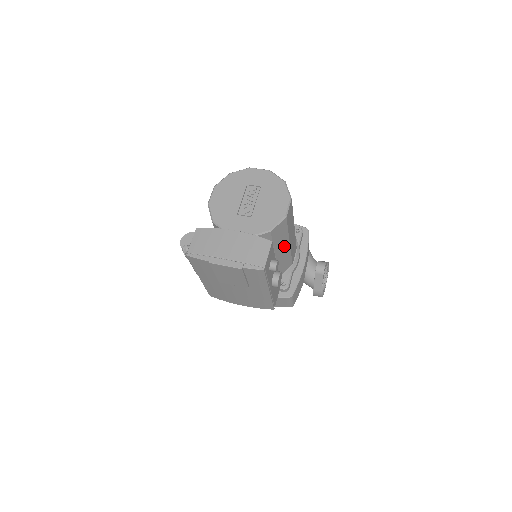
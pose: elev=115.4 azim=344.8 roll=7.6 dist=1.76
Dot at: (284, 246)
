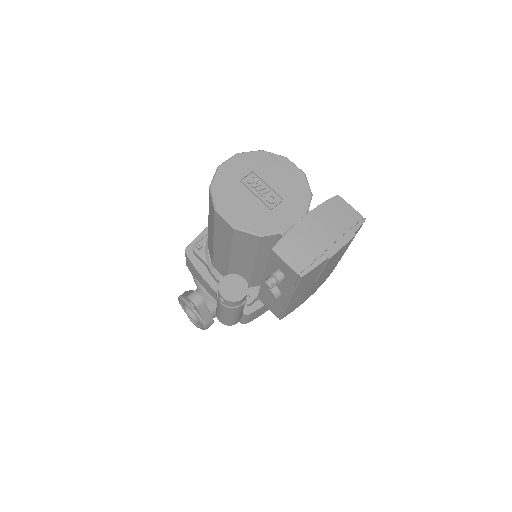
Dot at: occluded
